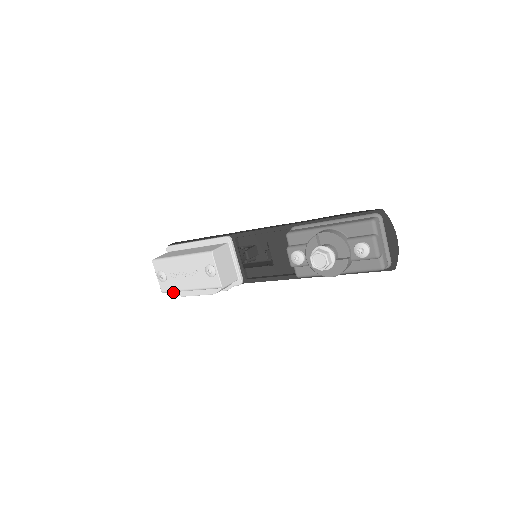
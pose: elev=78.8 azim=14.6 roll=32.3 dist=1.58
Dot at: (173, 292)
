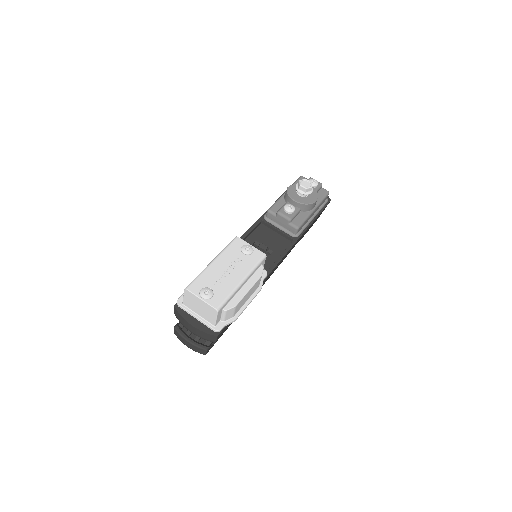
Dot at: (224, 309)
